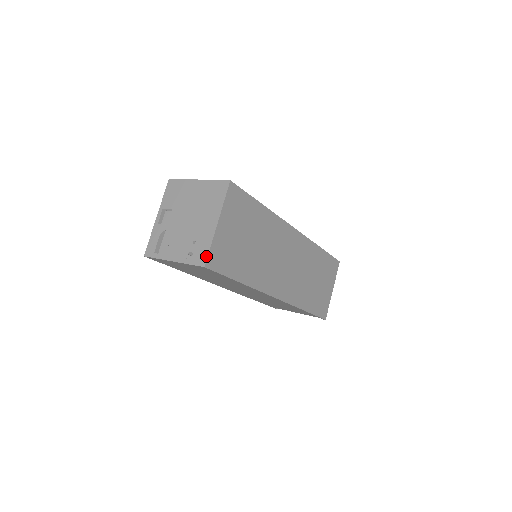
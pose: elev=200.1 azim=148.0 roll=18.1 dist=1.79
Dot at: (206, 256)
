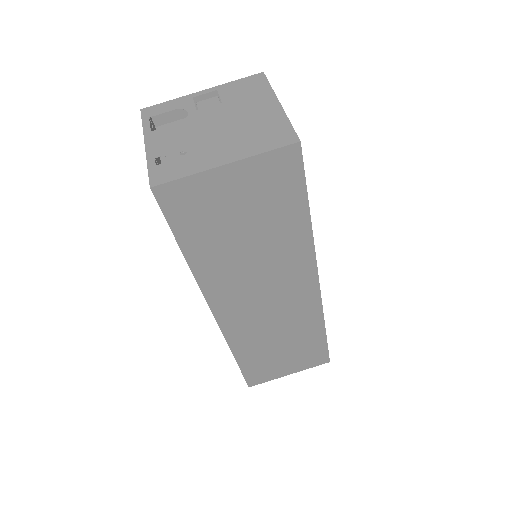
Dot at: (168, 179)
